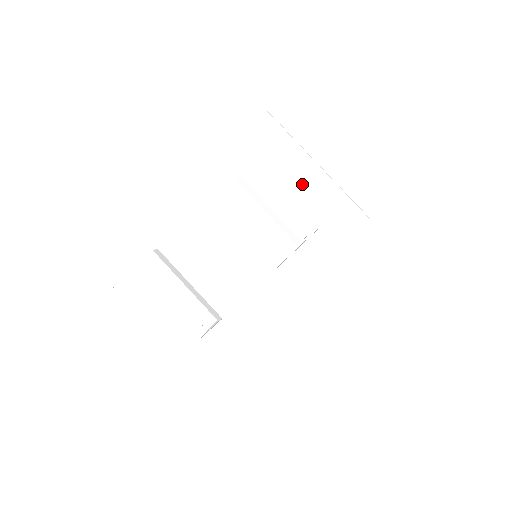
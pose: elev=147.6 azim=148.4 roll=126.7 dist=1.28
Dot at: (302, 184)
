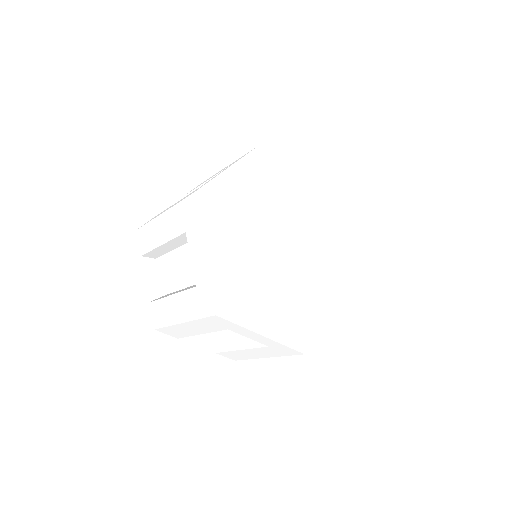
Dot at: occluded
